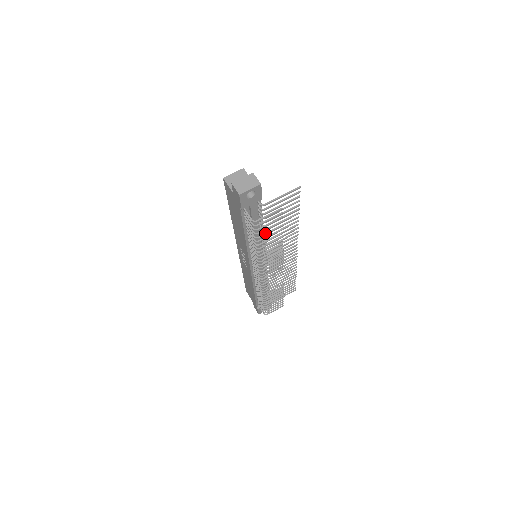
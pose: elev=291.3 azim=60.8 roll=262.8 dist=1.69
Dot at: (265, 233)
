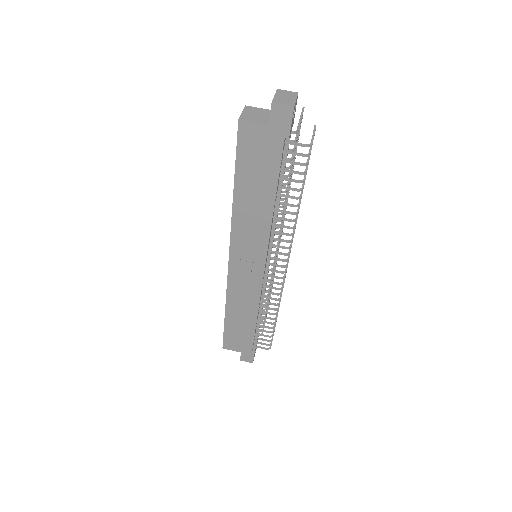
Dot at: occluded
